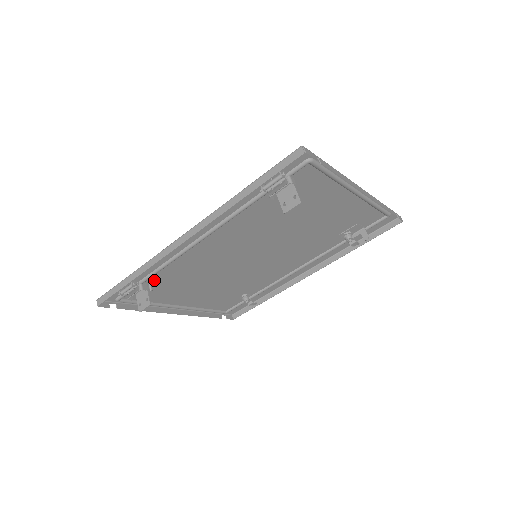
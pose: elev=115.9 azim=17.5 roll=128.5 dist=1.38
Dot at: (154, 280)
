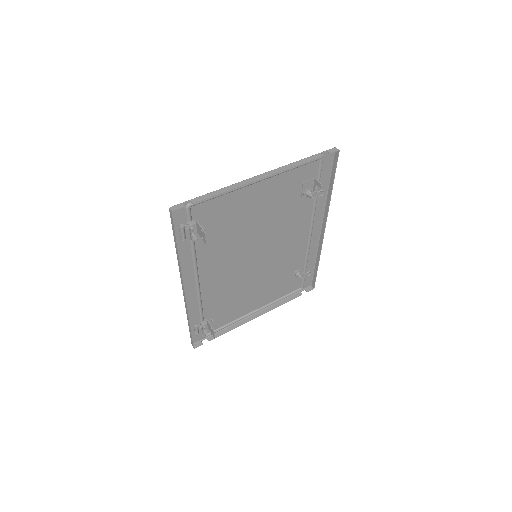
Dot at: (209, 314)
